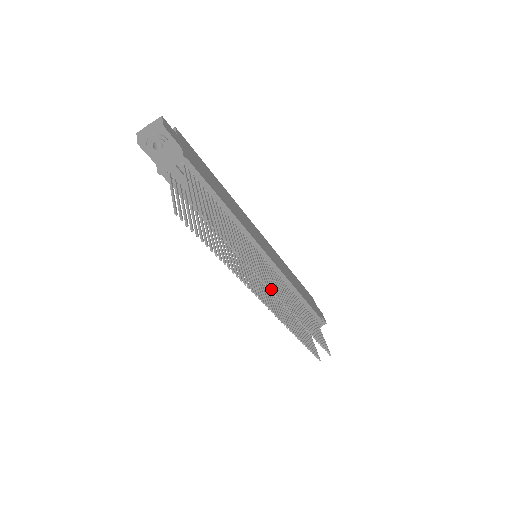
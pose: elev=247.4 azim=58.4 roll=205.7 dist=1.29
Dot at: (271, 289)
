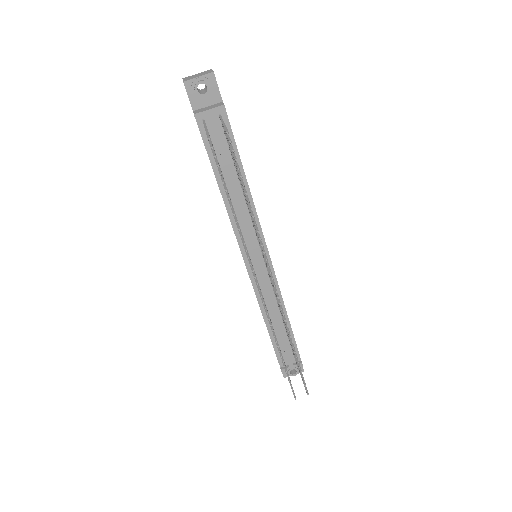
Dot at: (272, 276)
